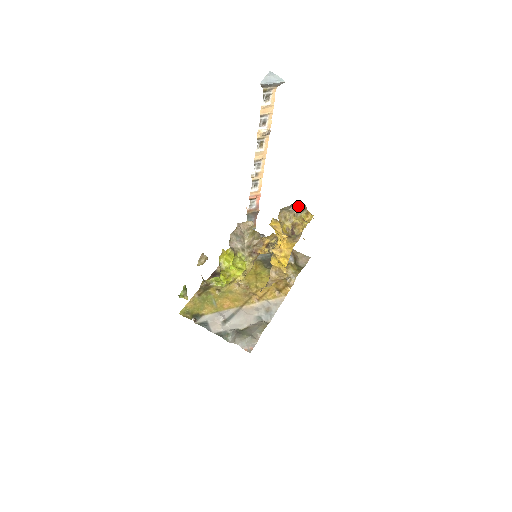
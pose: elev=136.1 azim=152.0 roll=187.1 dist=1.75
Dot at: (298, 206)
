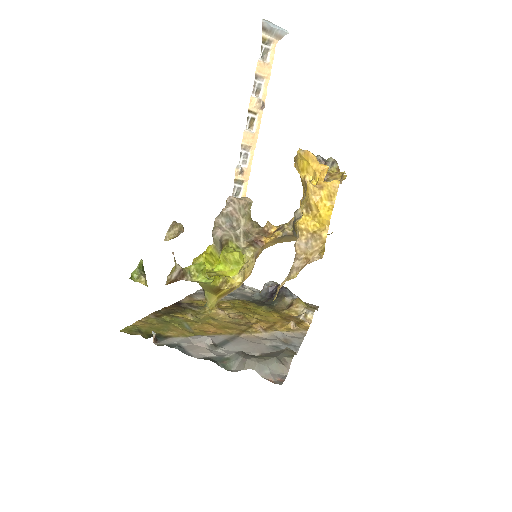
Dot at: (324, 159)
